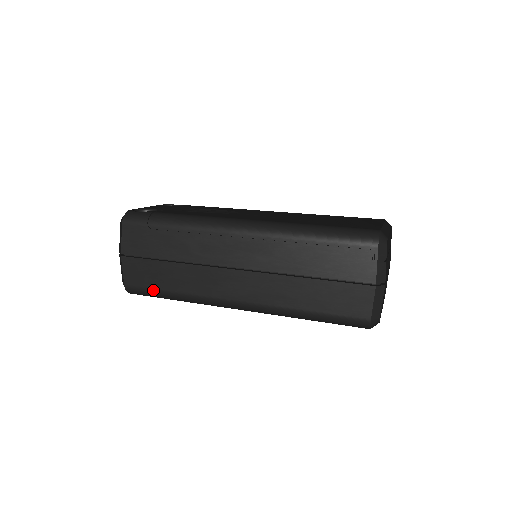
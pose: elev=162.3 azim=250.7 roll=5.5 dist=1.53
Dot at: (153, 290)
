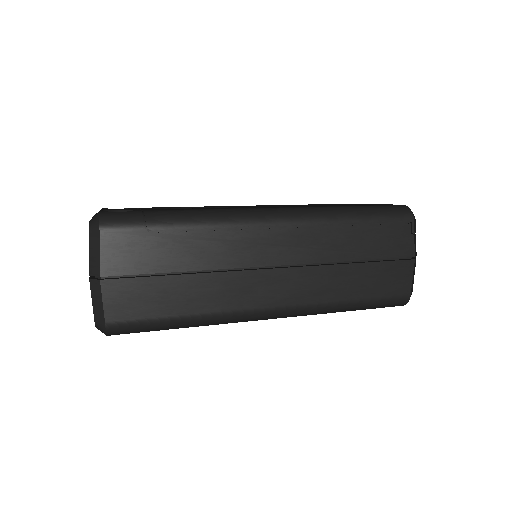
Dot at: (156, 320)
